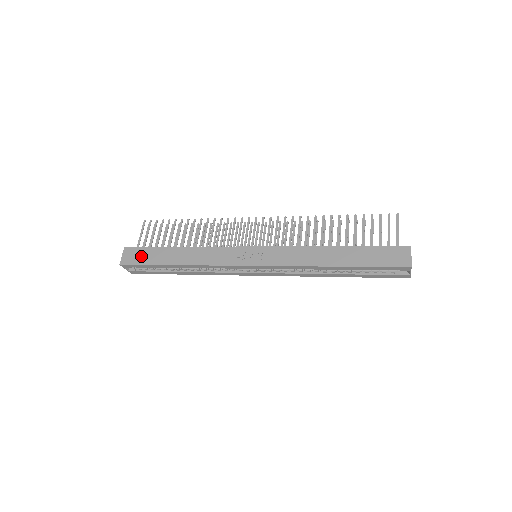
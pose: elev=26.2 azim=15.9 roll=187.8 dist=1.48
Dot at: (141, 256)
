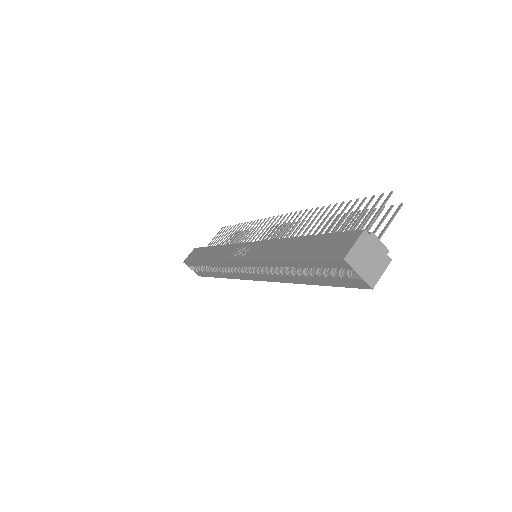
Dot at: (195, 255)
